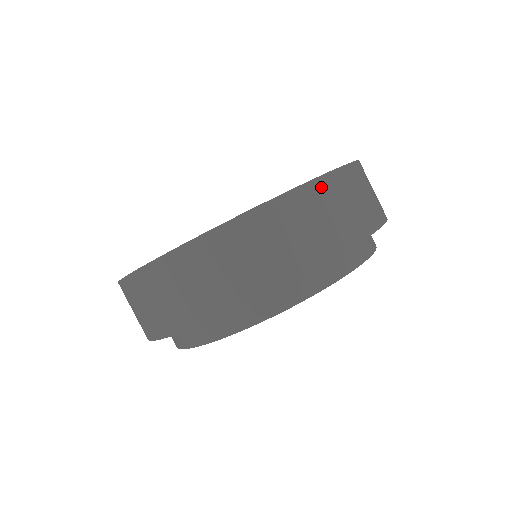
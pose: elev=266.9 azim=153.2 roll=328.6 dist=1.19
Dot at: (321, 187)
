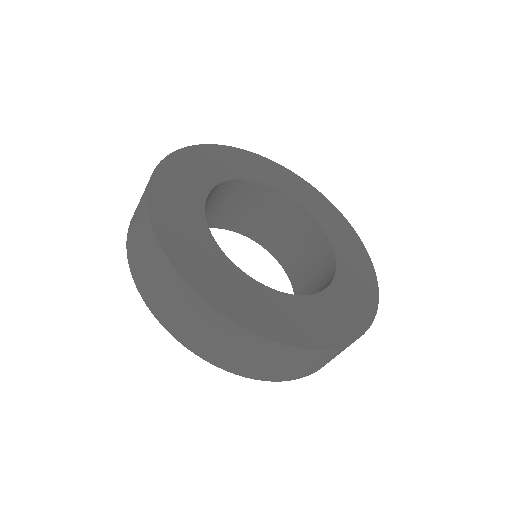
Dot at: occluded
